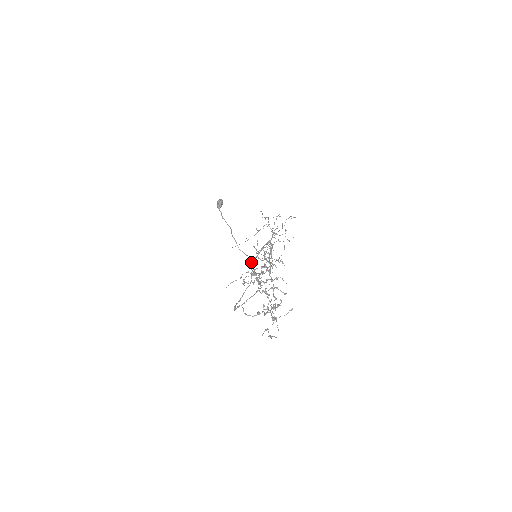
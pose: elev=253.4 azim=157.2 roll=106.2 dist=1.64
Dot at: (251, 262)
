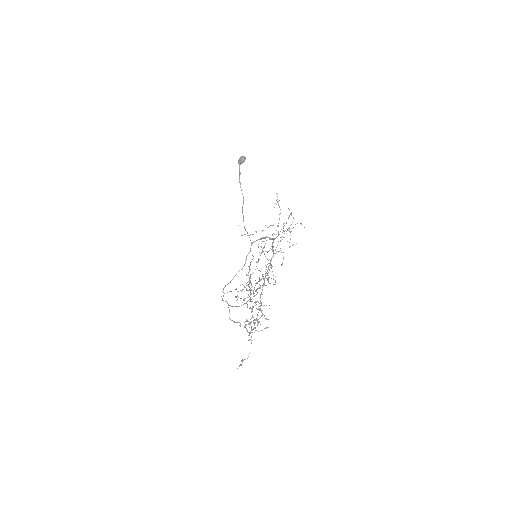
Dot at: (251, 244)
